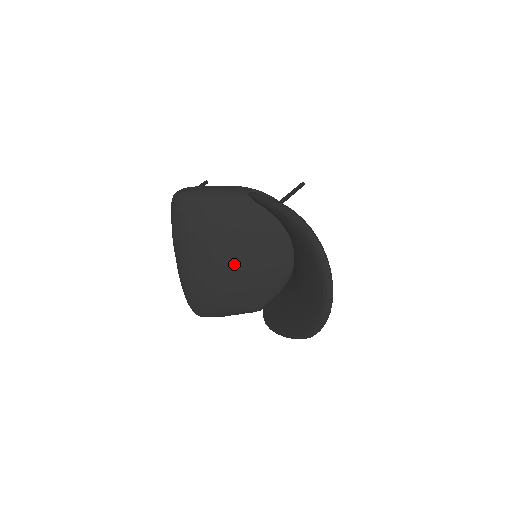
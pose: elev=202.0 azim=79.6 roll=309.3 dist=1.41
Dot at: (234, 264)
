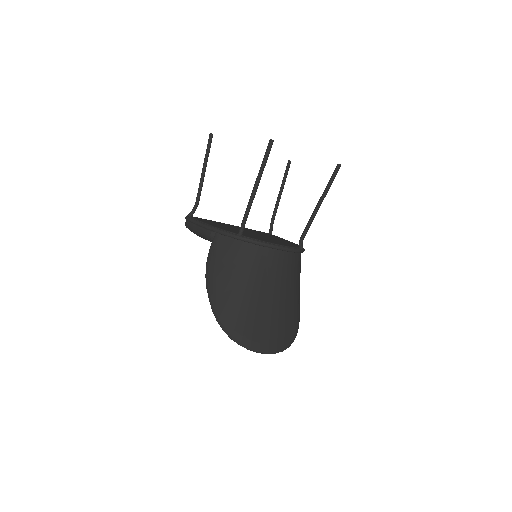
Dot at: occluded
